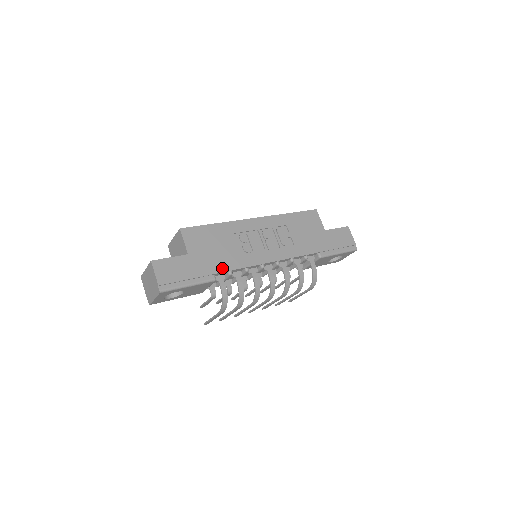
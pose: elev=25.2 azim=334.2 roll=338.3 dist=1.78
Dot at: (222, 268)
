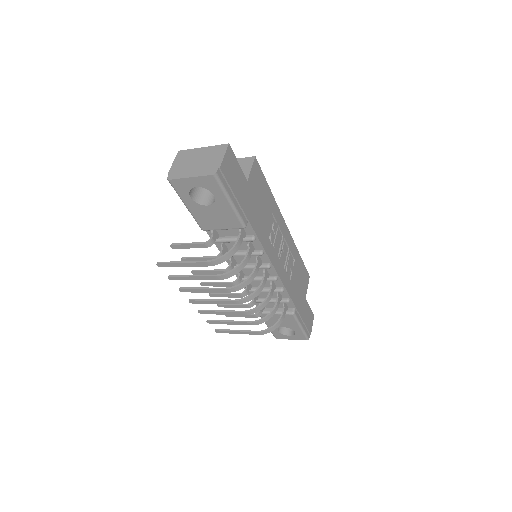
Dot at: (255, 226)
